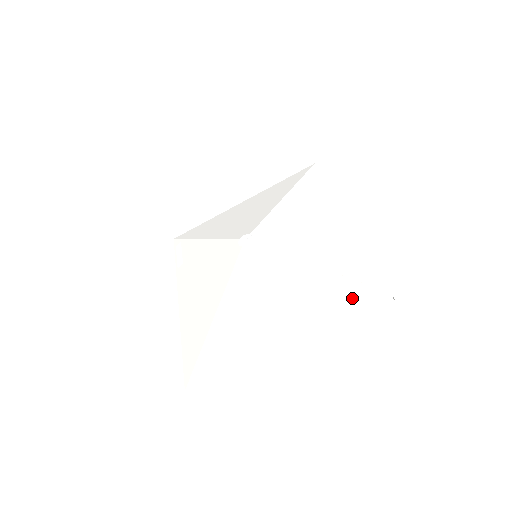
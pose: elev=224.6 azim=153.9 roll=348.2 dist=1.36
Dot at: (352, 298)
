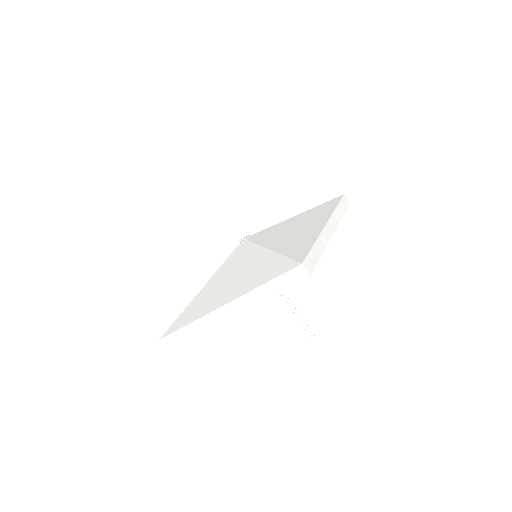
Dot at: (277, 270)
